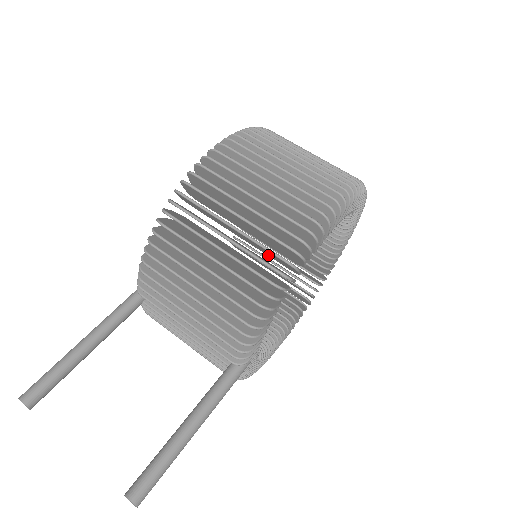
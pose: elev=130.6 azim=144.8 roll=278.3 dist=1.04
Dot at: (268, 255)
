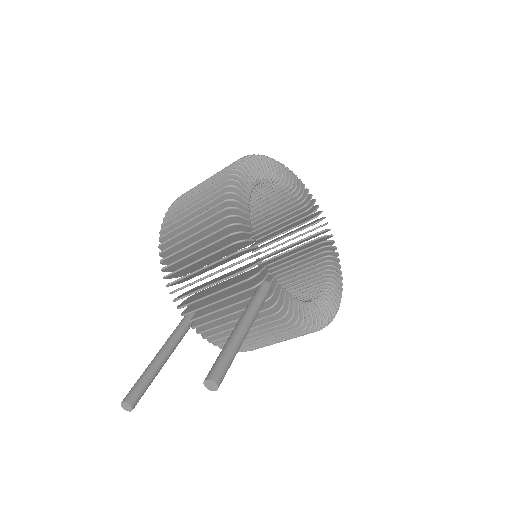
Dot at: occluded
